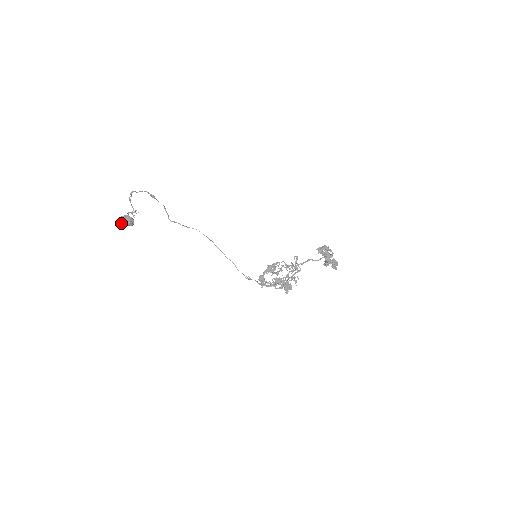
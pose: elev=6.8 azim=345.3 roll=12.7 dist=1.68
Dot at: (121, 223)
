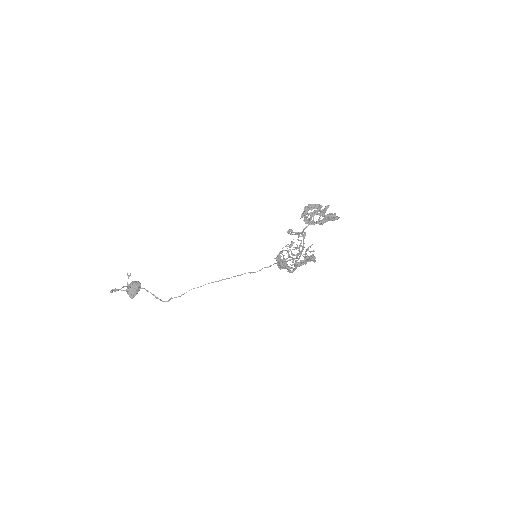
Dot at: occluded
